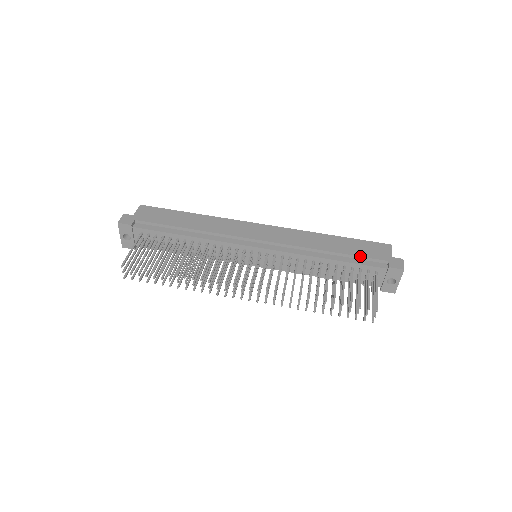
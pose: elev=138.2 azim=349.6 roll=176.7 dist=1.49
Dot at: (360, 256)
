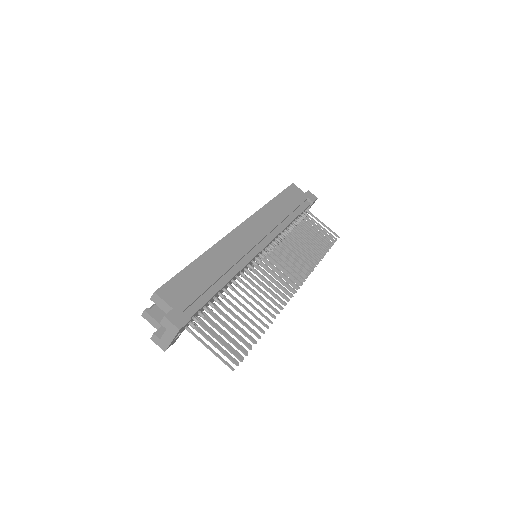
Dot at: (299, 205)
